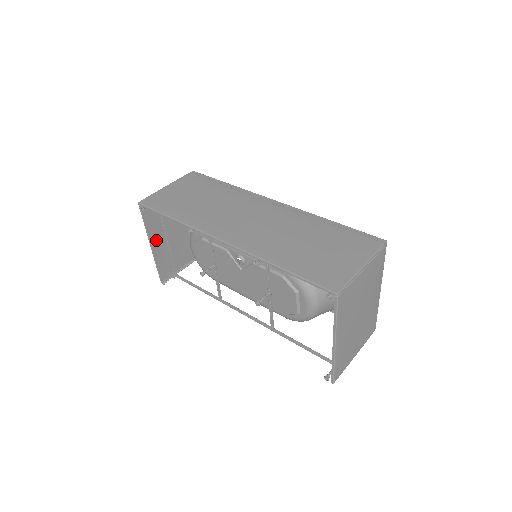
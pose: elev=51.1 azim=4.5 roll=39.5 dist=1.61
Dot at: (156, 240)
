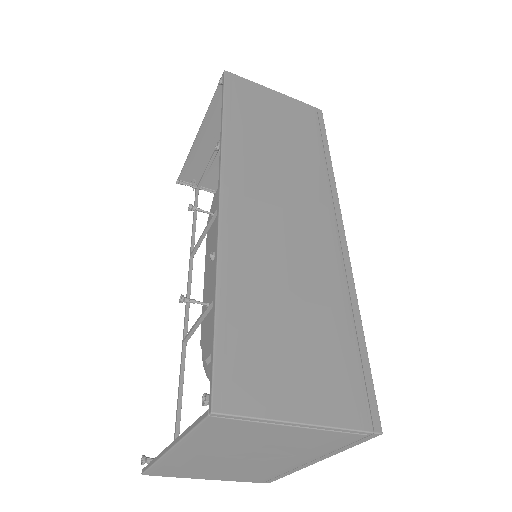
Dot at: (211, 133)
